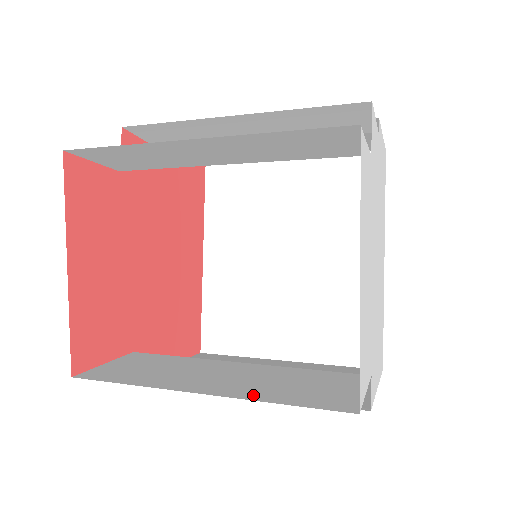
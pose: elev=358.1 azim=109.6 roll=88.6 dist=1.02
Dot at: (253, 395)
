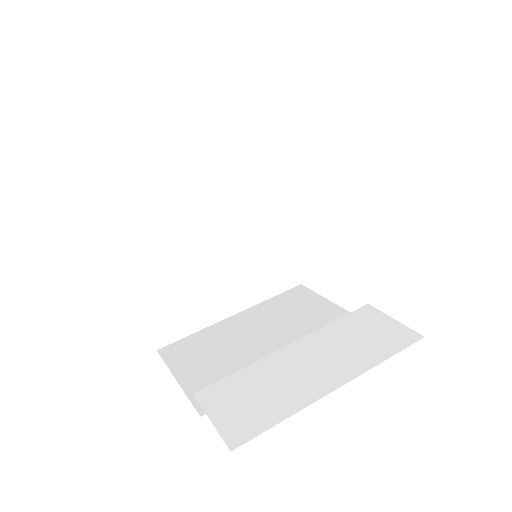
Dot at: (363, 365)
